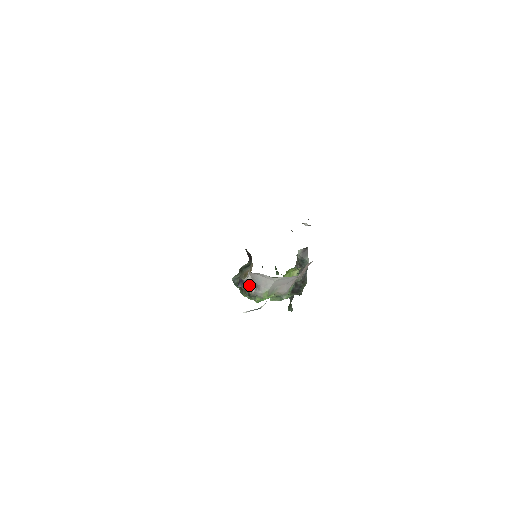
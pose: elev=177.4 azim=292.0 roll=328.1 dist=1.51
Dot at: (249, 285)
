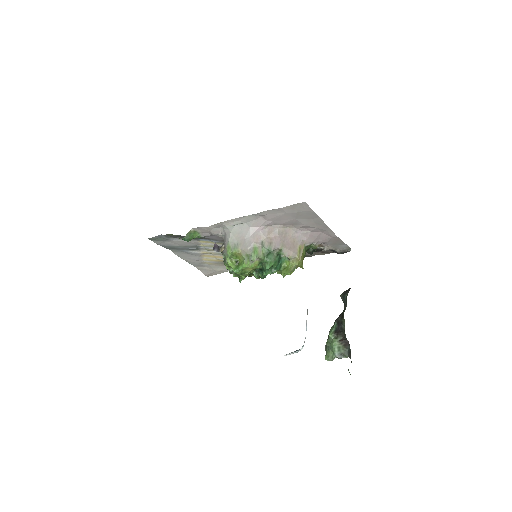
Dot at: (222, 248)
